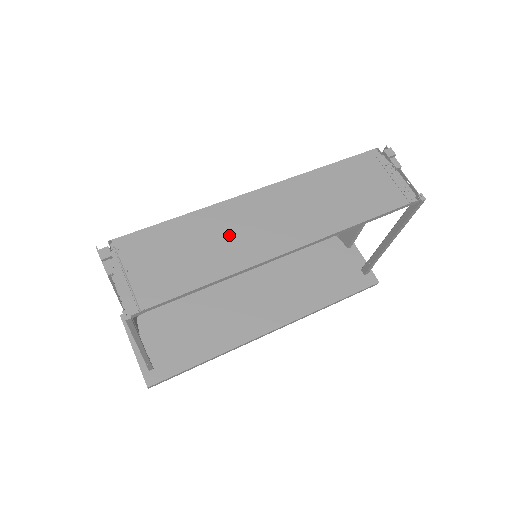
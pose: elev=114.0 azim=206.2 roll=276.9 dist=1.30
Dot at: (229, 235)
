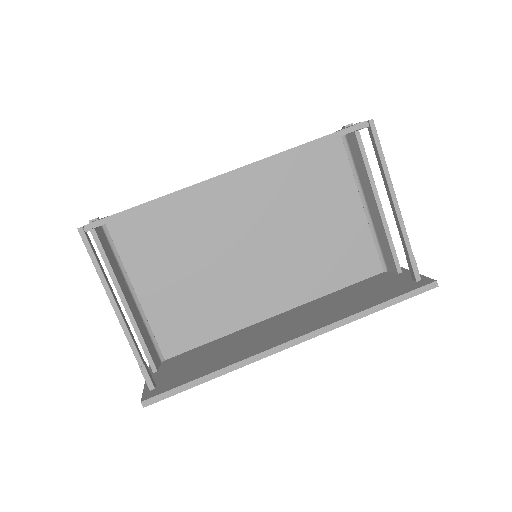
Dot at: occluded
